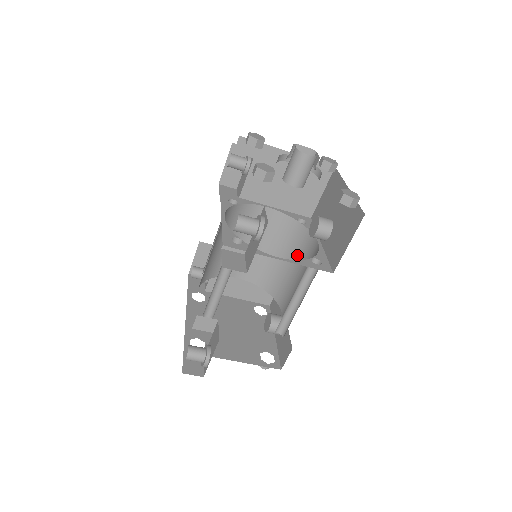
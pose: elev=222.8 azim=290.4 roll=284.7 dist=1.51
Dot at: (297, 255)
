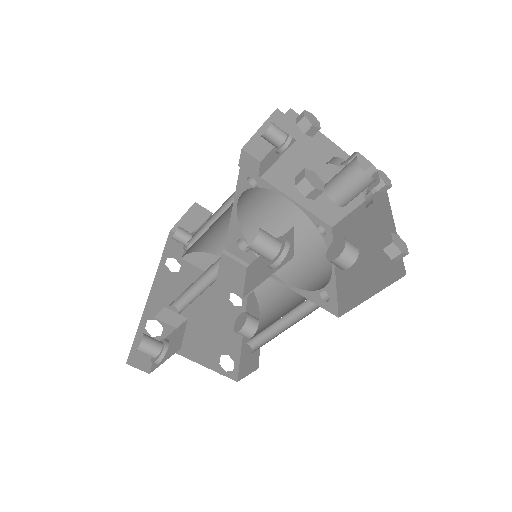
Dot at: (301, 265)
